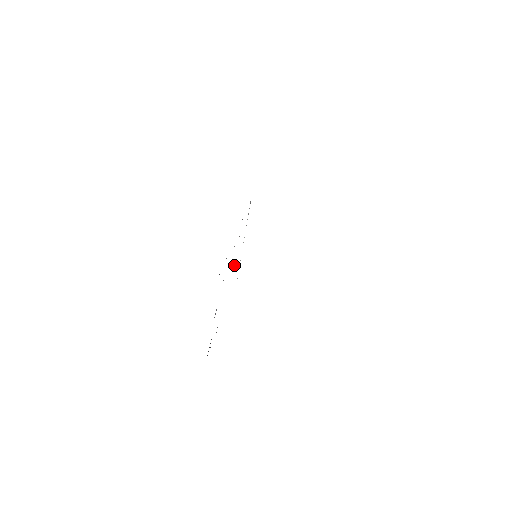
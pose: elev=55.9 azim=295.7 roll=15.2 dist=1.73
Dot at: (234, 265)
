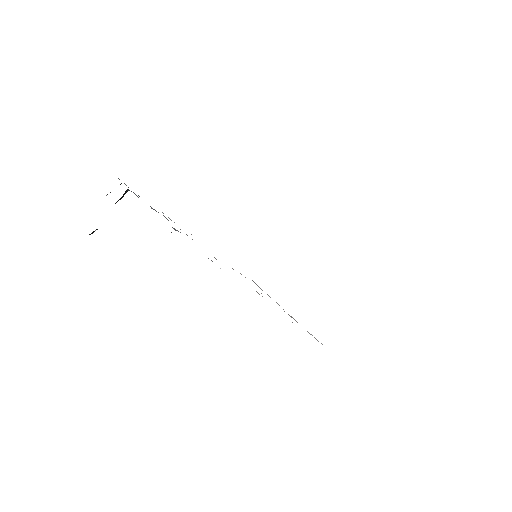
Dot at: occluded
